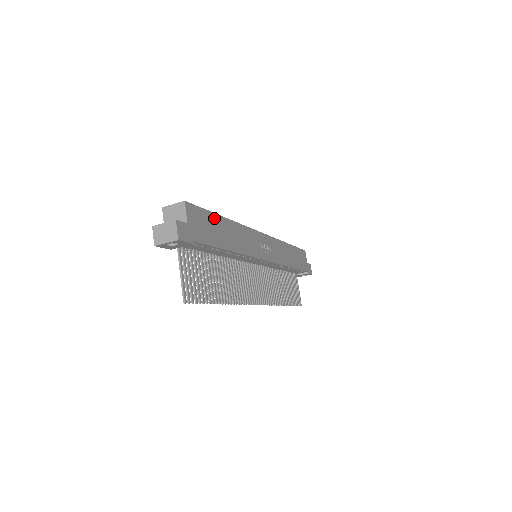
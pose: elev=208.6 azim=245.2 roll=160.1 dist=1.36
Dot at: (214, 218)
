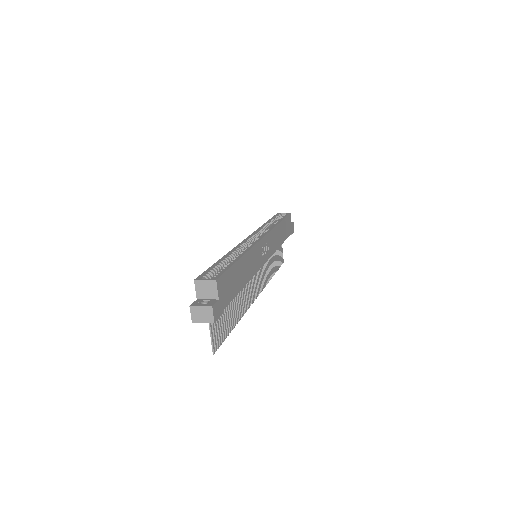
Dot at: (234, 269)
